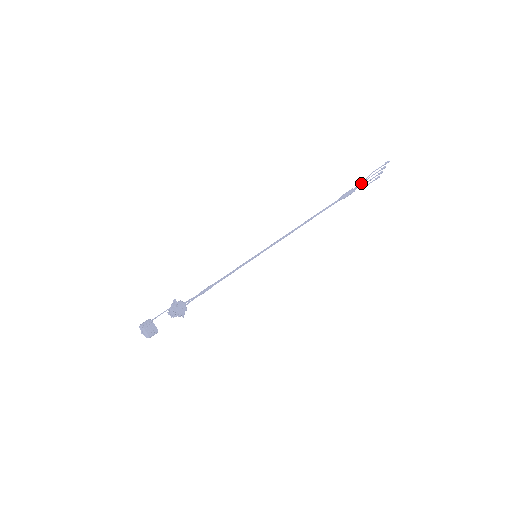
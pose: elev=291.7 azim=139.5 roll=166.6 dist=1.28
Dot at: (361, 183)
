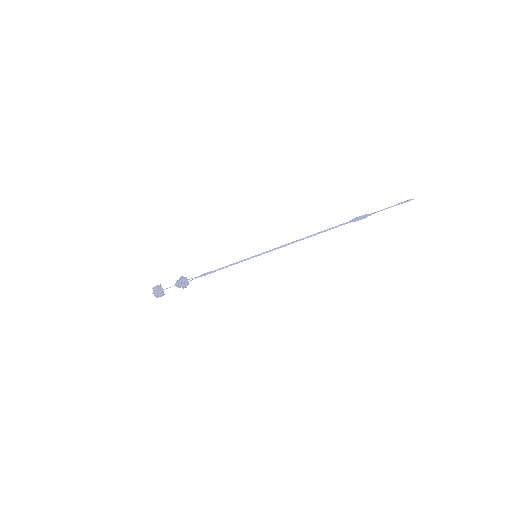
Dot at: (378, 211)
